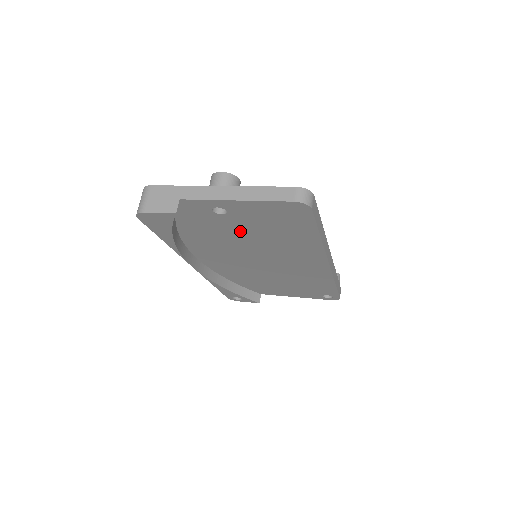
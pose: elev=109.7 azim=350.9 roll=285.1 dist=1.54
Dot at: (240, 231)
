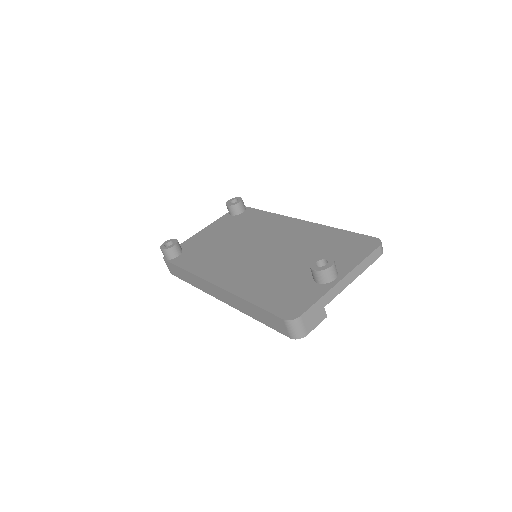
Dot at: occluded
